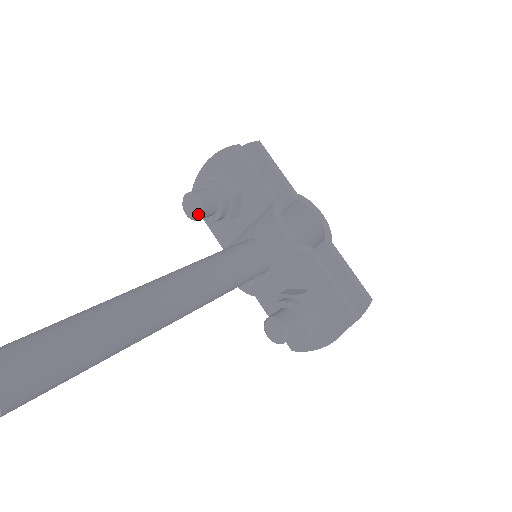
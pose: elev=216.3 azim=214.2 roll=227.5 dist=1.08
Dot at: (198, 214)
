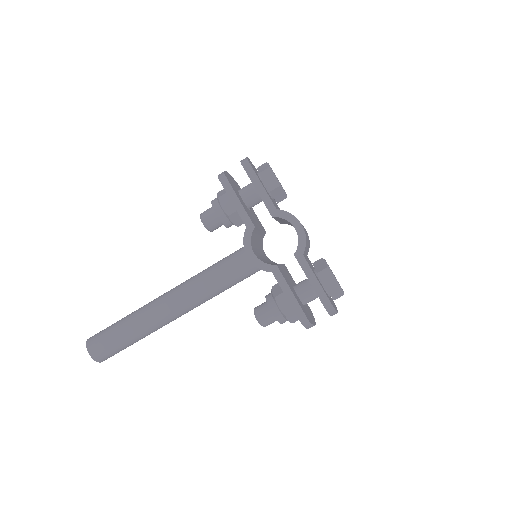
Dot at: (208, 230)
